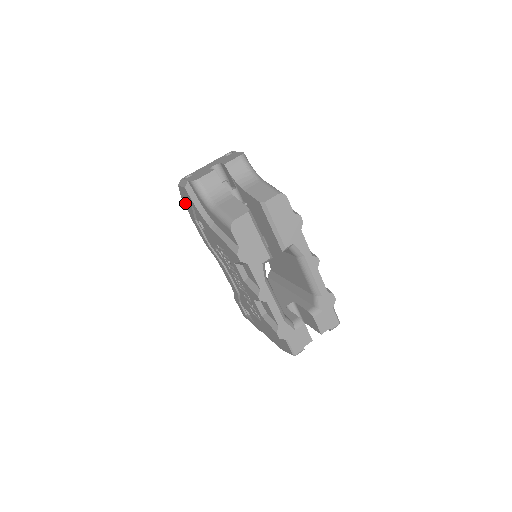
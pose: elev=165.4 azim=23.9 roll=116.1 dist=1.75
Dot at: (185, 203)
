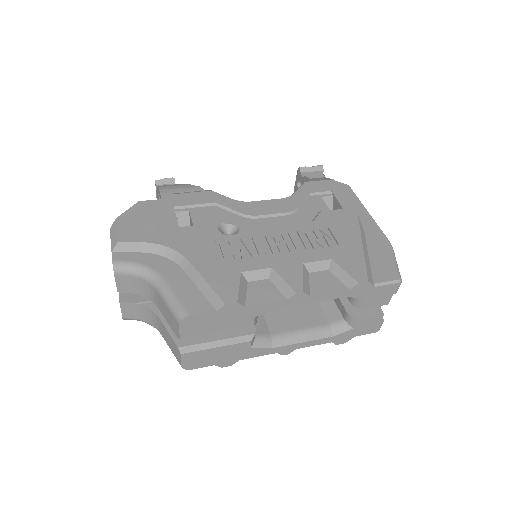
Dot at: occluded
